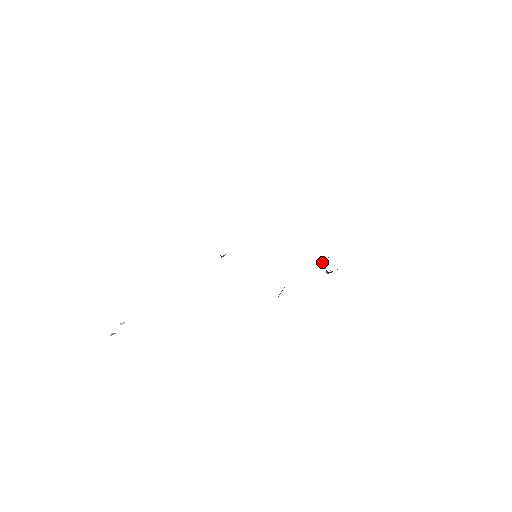
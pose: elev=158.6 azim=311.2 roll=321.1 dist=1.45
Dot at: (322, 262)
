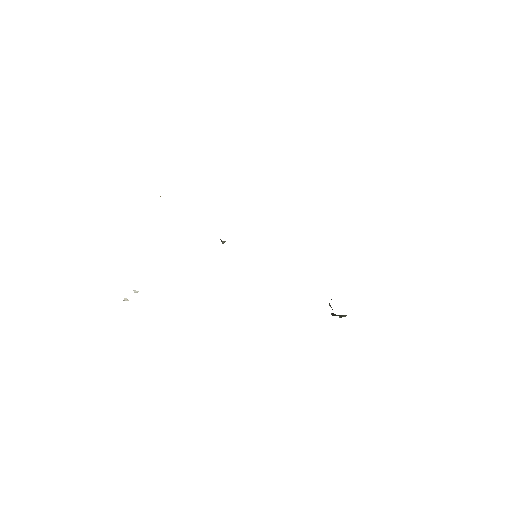
Dot at: occluded
